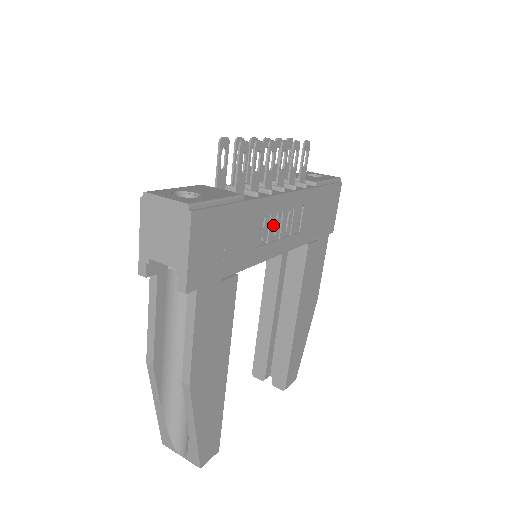
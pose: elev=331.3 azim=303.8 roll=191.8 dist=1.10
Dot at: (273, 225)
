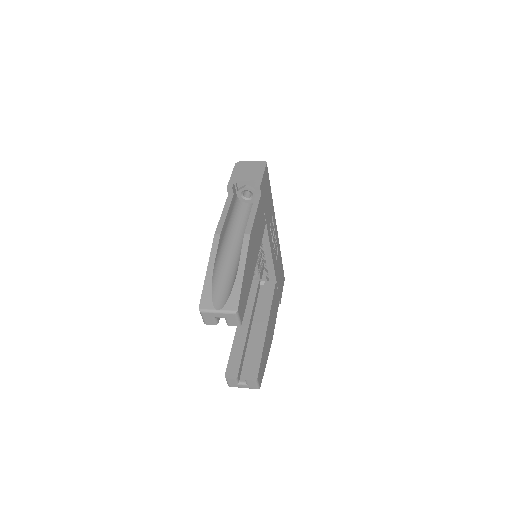
Dot at: (272, 233)
